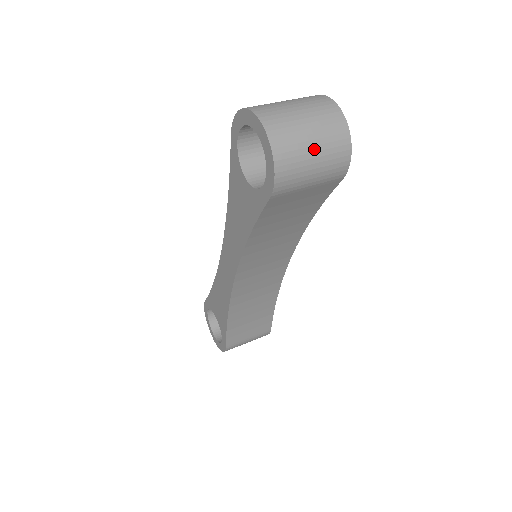
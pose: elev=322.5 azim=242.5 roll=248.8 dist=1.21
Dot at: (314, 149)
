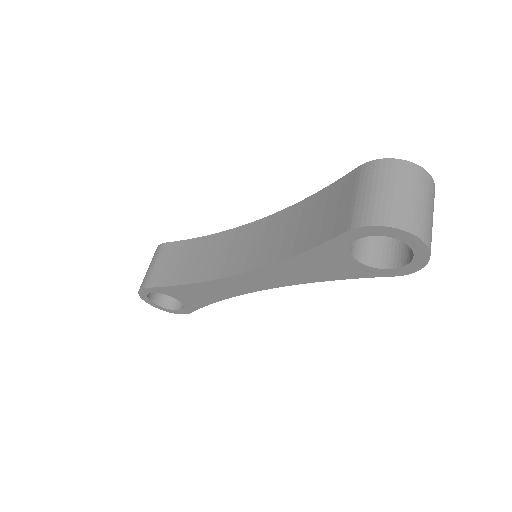
Dot at: occluded
